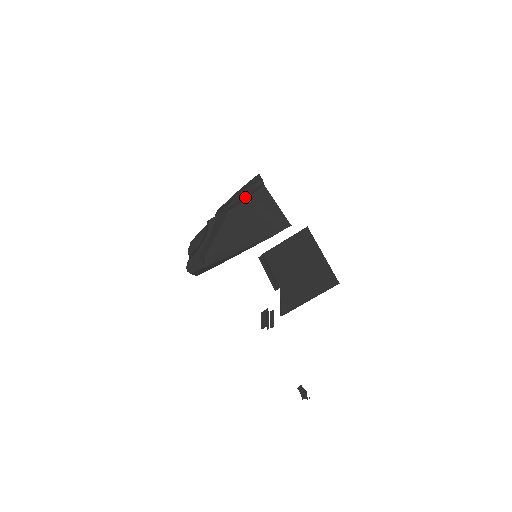
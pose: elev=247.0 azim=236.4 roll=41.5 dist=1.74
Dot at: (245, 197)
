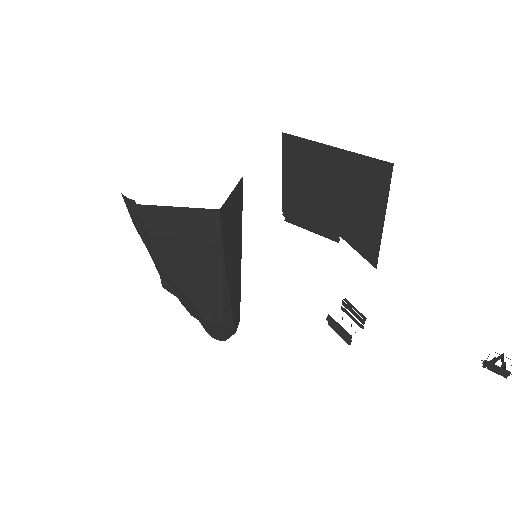
Dot at: (146, 235)
